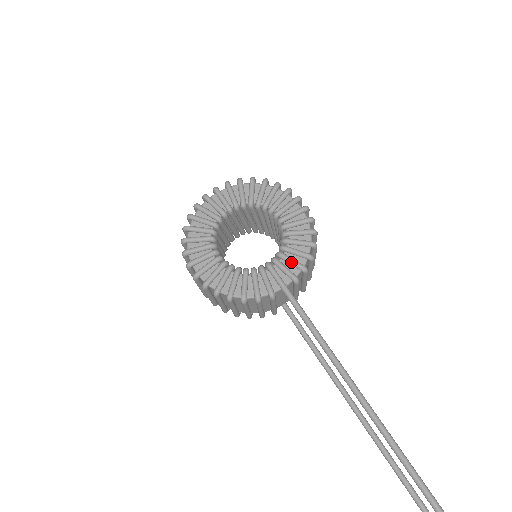
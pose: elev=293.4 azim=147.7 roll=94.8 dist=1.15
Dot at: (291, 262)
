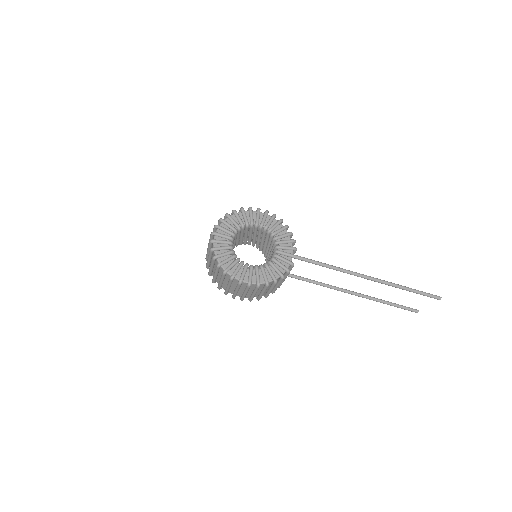
Dot at: (286, 242)
